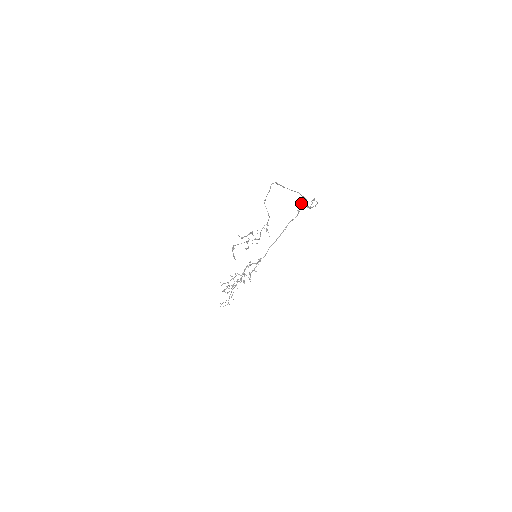
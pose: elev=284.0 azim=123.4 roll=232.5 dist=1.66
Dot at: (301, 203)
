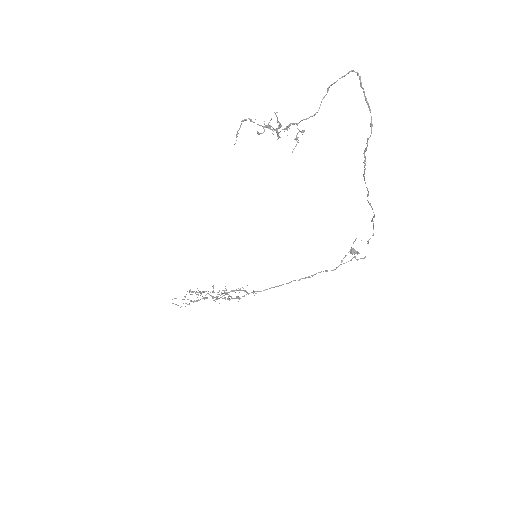
Dot at: (352, 252)
